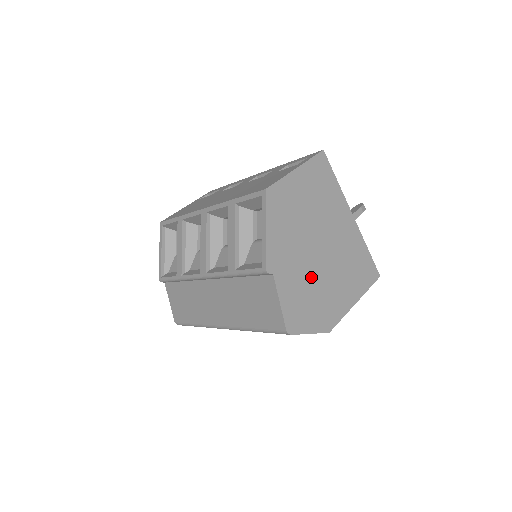
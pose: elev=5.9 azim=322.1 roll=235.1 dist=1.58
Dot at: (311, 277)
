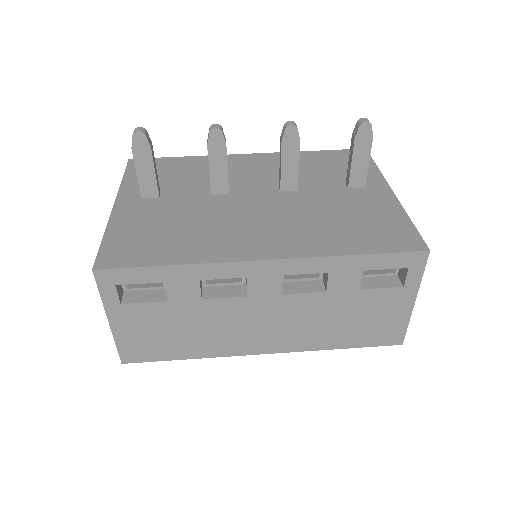
Dot at: occluded
